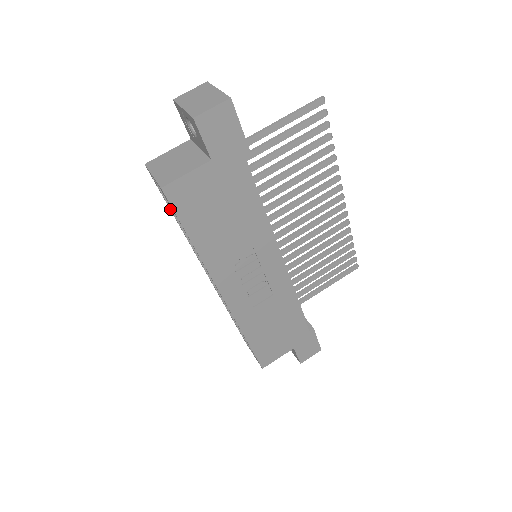
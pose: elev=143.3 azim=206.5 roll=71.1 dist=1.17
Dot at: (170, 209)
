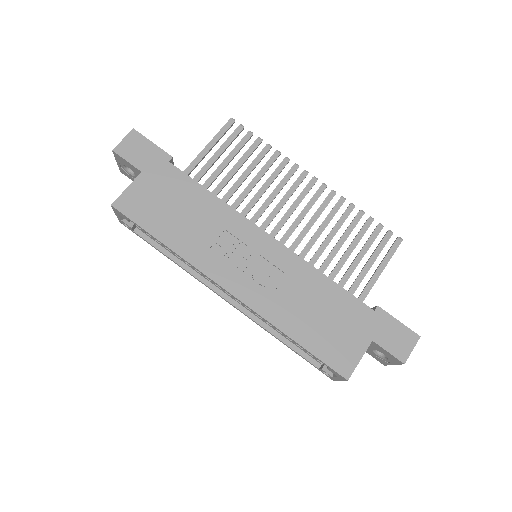
Dot at: (155, 247)
